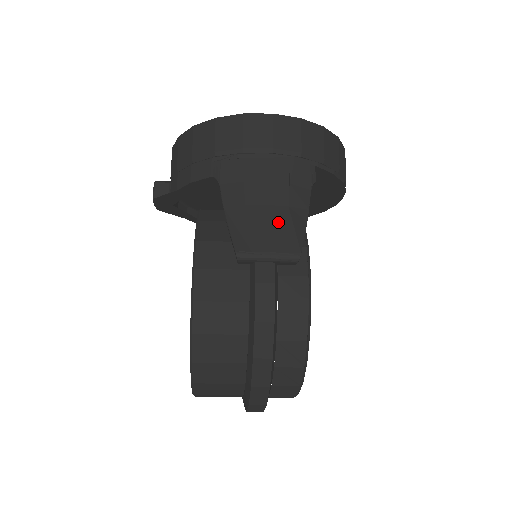
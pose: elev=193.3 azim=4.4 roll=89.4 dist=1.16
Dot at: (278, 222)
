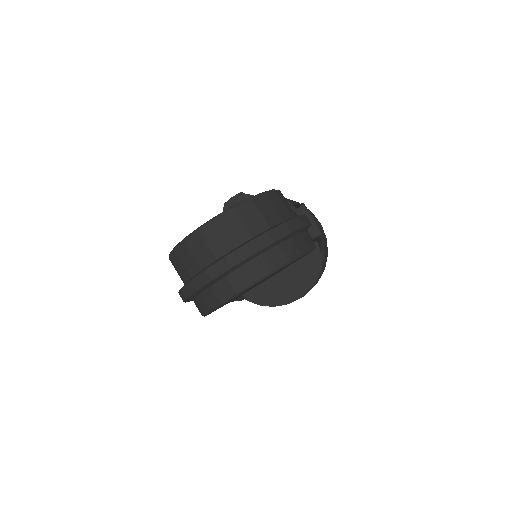
Dot at: occluded
